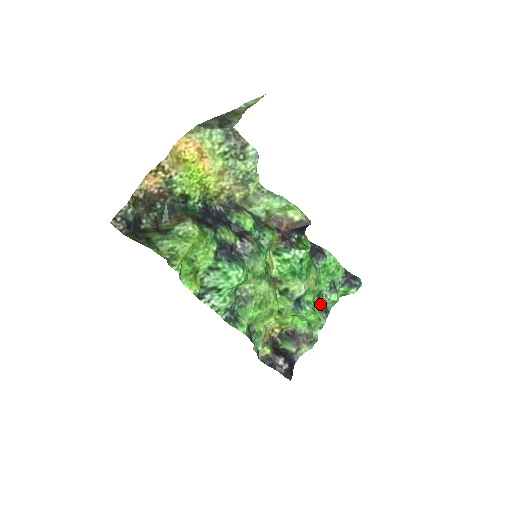
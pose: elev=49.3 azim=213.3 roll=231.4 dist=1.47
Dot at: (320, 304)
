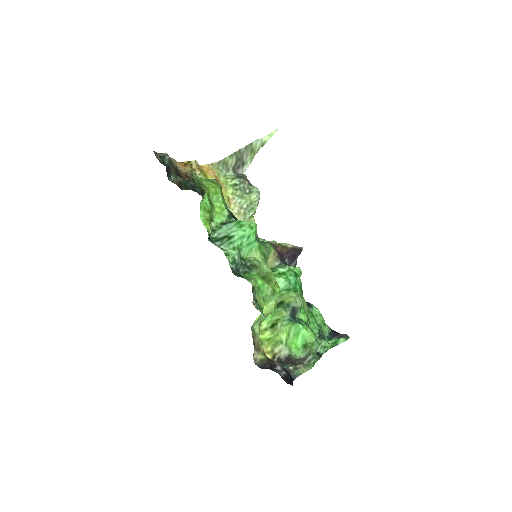
Dot at: occluded
